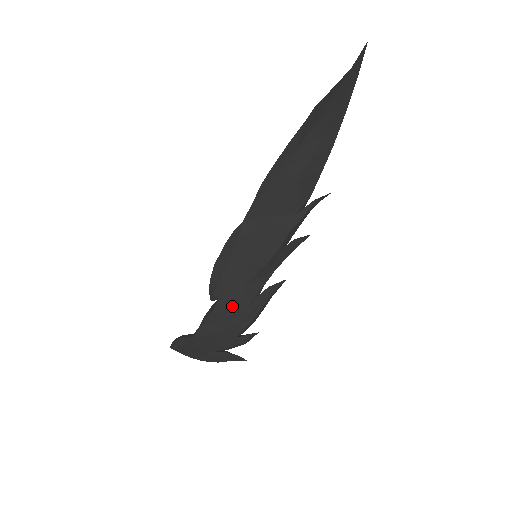
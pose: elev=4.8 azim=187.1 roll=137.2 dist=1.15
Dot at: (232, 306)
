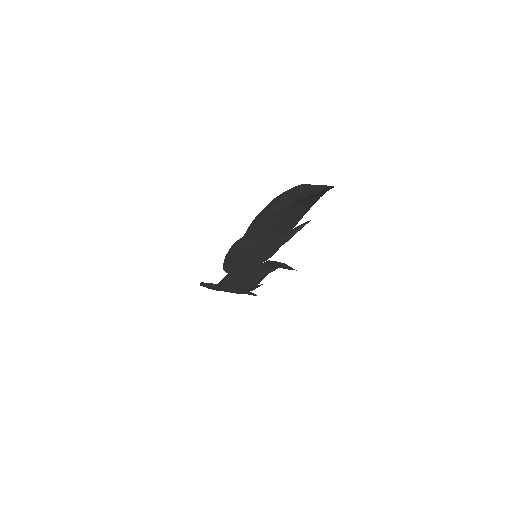
Dot at: (242, 279)
